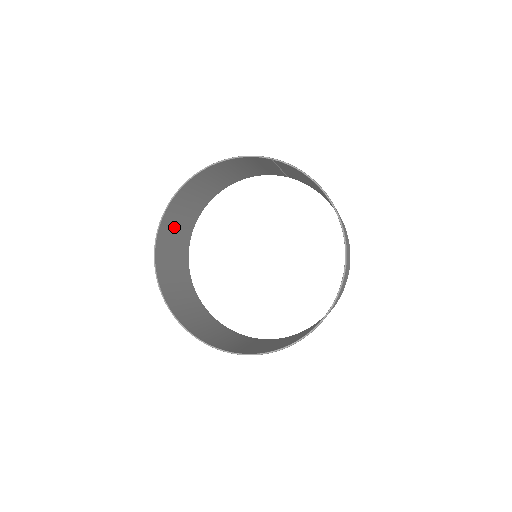
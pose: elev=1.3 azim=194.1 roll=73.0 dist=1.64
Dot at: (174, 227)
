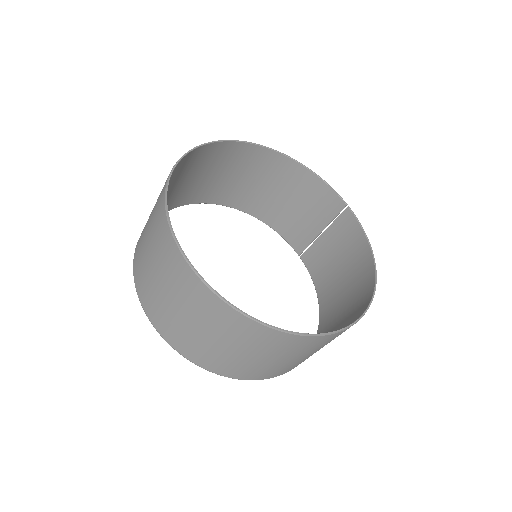
Dot at: (209, 168)
